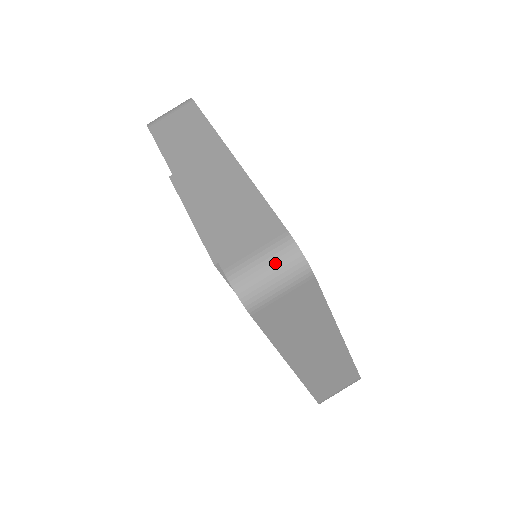
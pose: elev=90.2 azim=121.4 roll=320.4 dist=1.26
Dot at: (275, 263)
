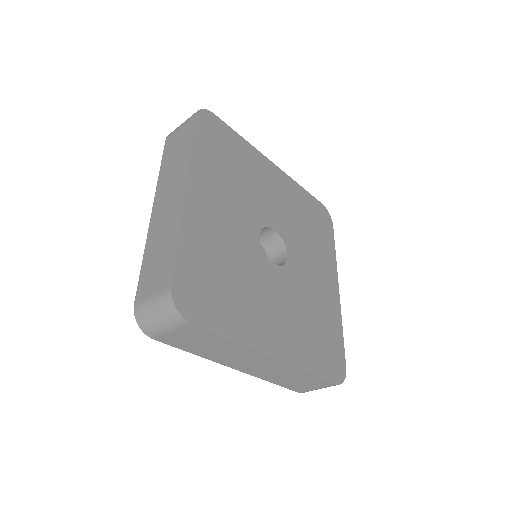
Dot at: (159, 309)
